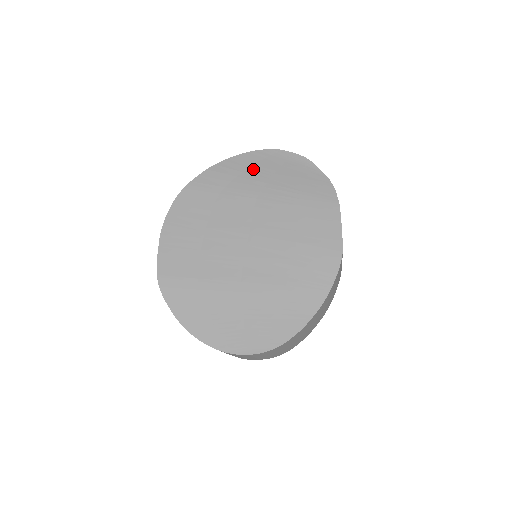
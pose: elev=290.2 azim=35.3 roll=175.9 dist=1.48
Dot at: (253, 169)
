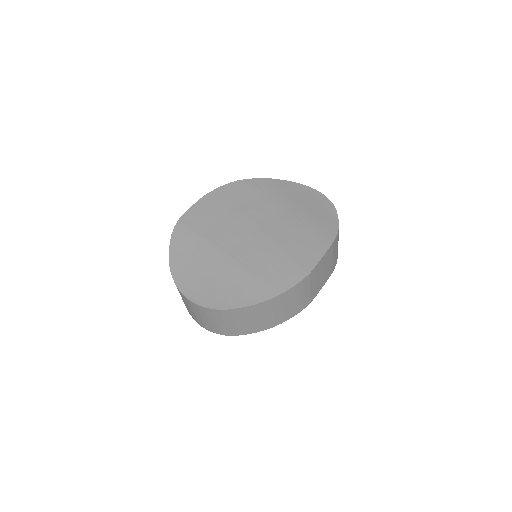
Dot at: (293, 194)
